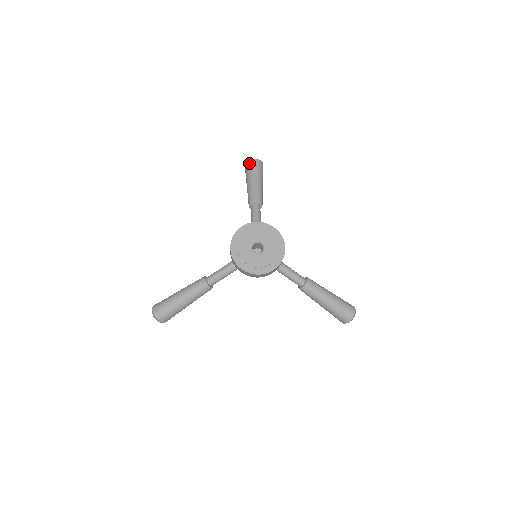
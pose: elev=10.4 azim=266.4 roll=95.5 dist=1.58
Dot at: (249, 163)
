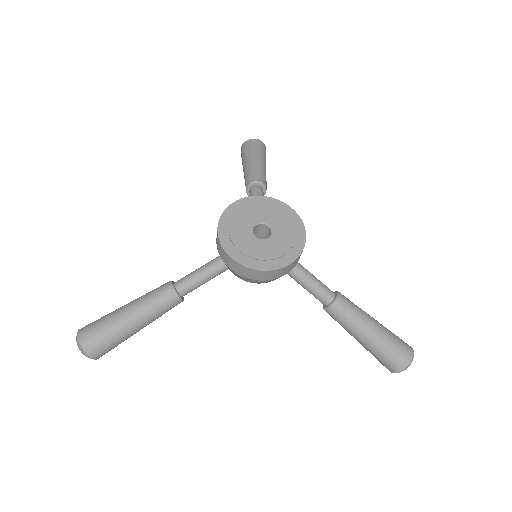
Dot at: (247, 143)
